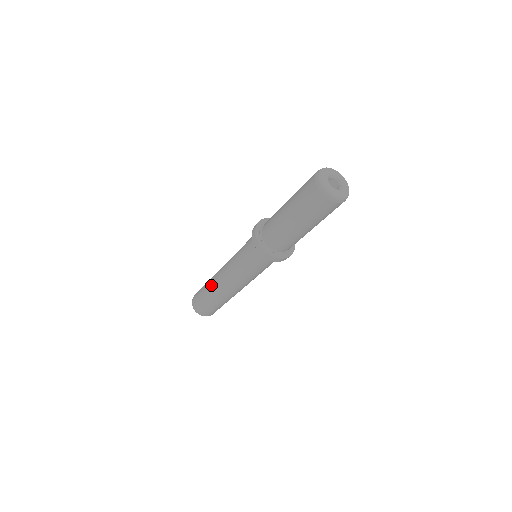
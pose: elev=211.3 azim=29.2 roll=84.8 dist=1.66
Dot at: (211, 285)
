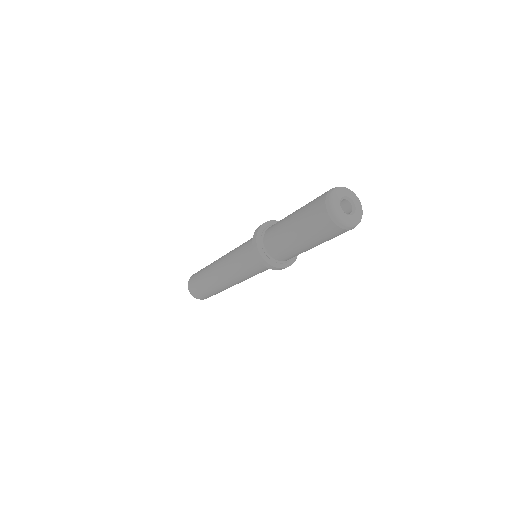
Dot at: (207, 273)
